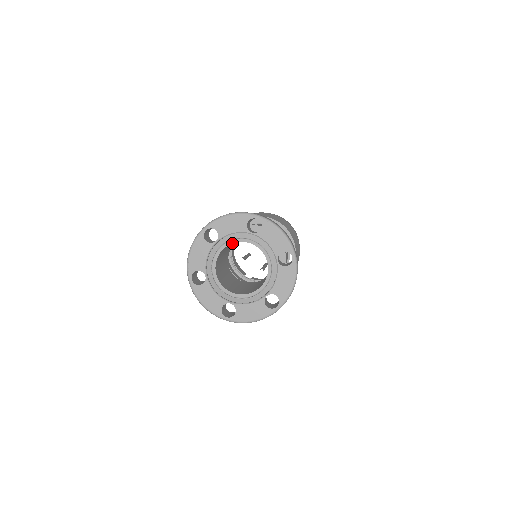
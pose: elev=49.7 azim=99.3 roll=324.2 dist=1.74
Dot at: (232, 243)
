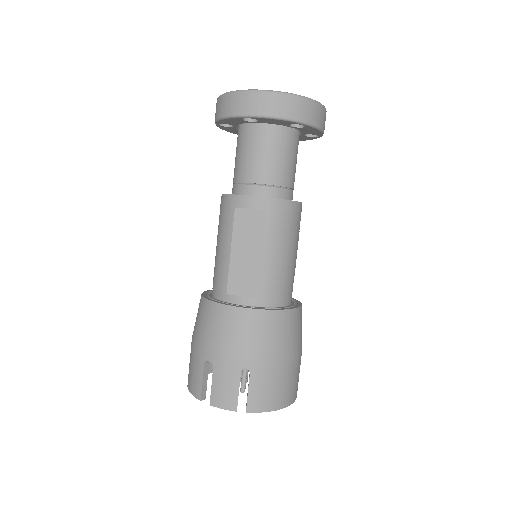
Dot at: occluded
